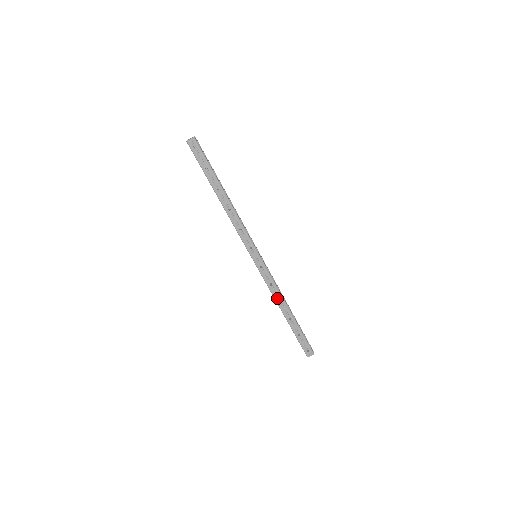
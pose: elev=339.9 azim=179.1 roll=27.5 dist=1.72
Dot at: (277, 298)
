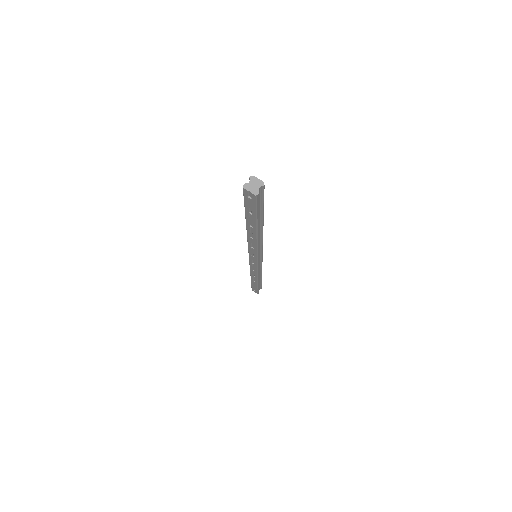
Dot at: (252, 274)
